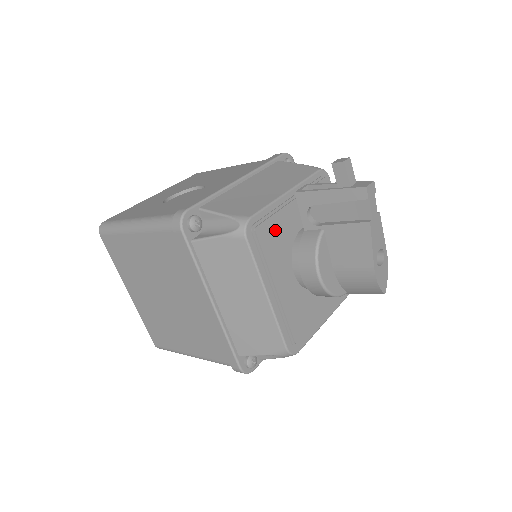
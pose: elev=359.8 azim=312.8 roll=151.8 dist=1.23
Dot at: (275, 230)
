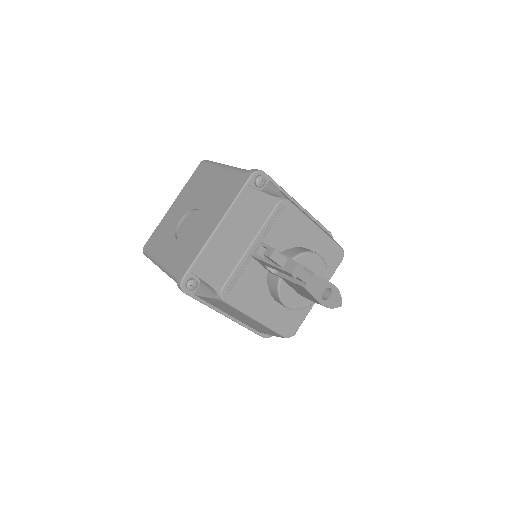
Dot at: (247, 281)
